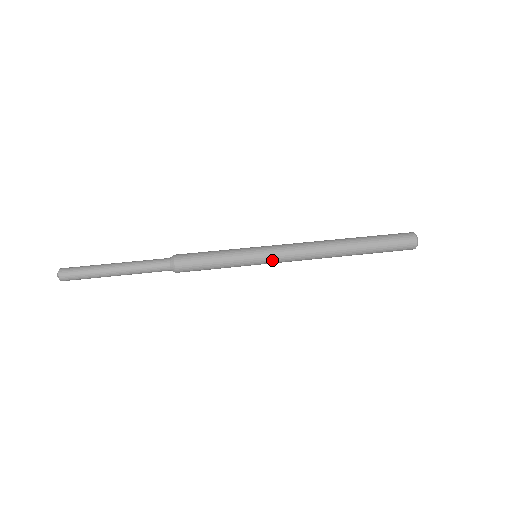
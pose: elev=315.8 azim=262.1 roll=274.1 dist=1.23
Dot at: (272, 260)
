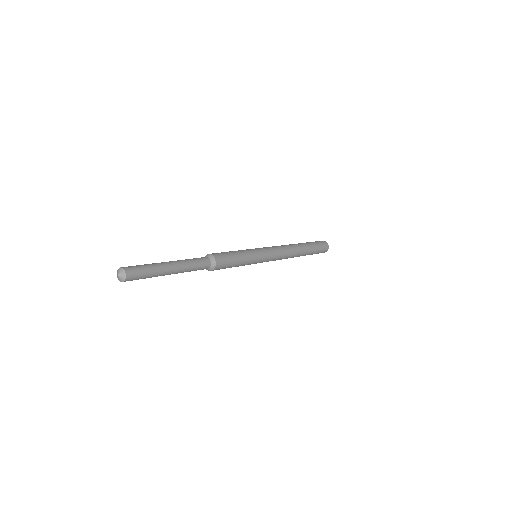
Dot at: (268, 251)
